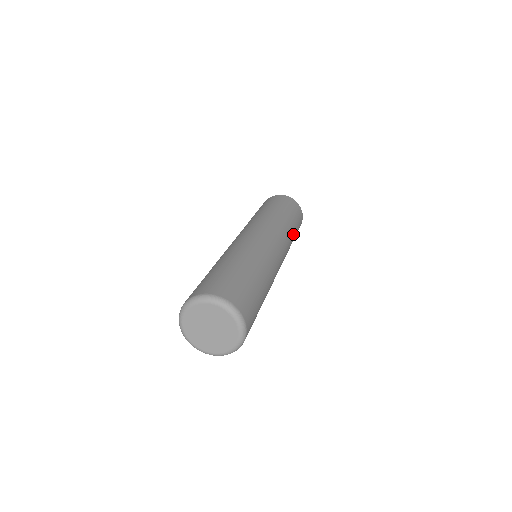
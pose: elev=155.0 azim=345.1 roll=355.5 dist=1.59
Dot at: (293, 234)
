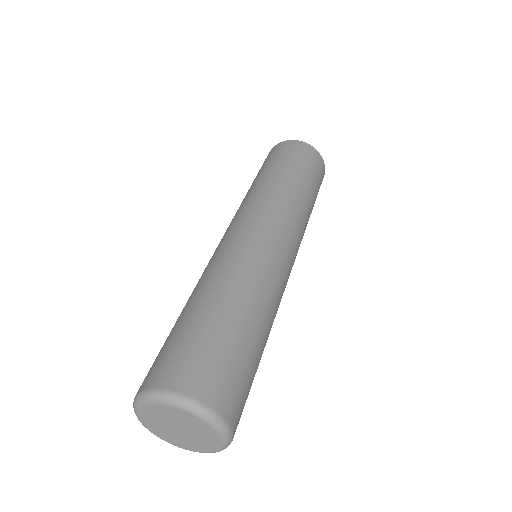
Dot at: (297, 186)
